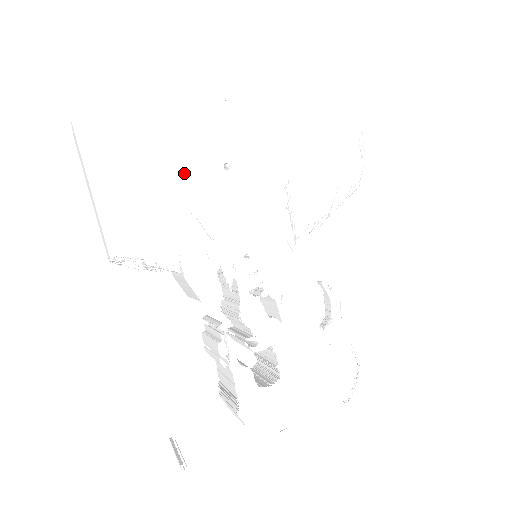
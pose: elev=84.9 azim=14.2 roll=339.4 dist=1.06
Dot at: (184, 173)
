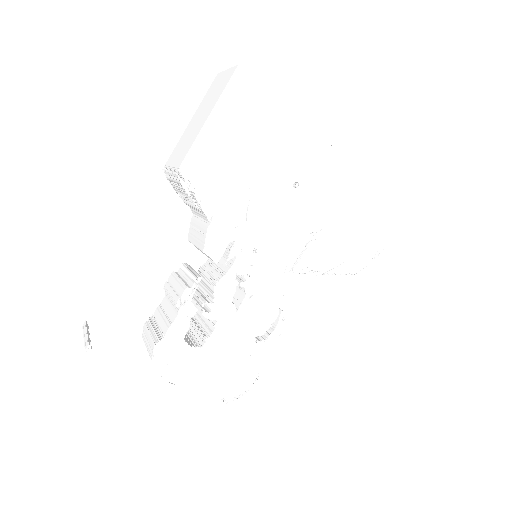
Dot at: (269, 163)
